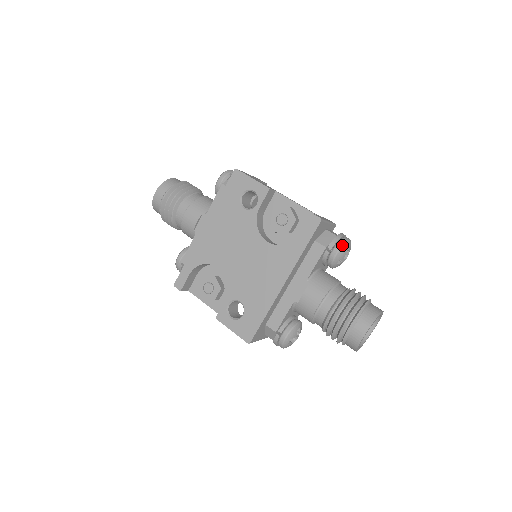
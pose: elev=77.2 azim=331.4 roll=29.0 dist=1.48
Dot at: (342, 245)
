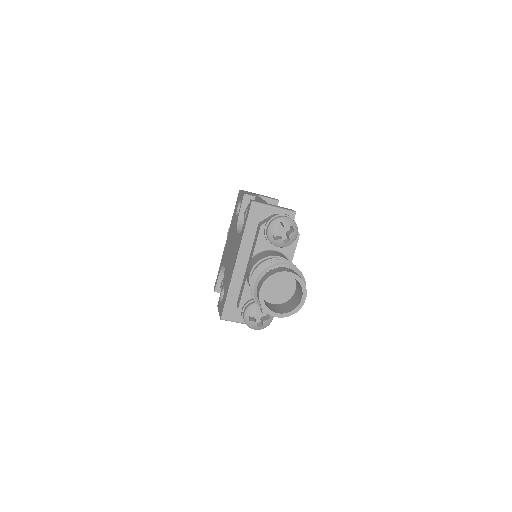
Dot at: (272, 221)
